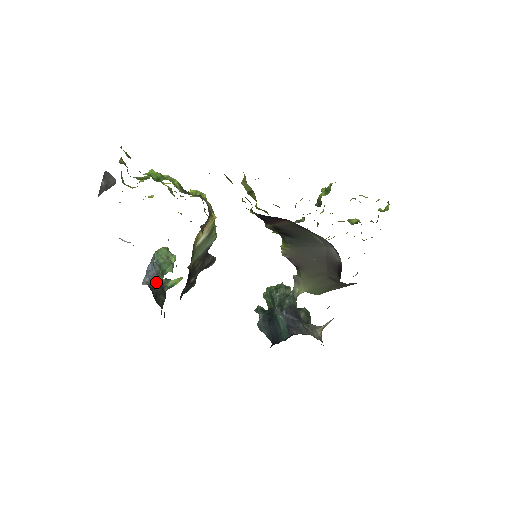
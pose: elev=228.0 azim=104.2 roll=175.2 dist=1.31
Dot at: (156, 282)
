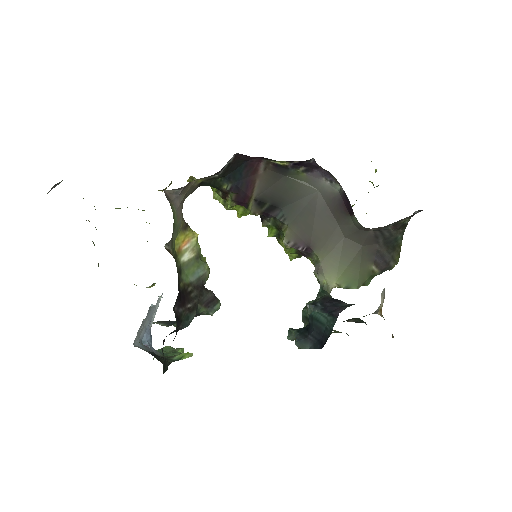
Dot at: occluded
